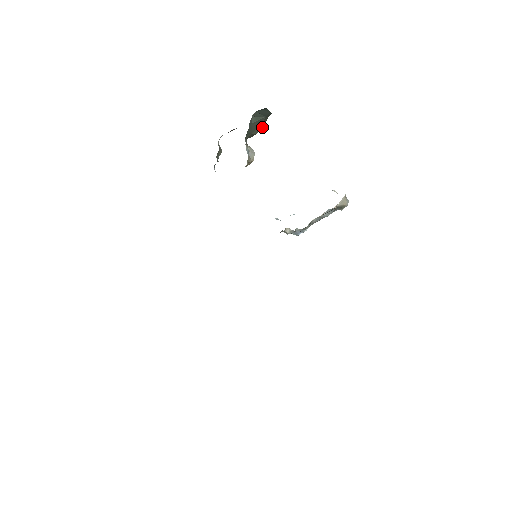
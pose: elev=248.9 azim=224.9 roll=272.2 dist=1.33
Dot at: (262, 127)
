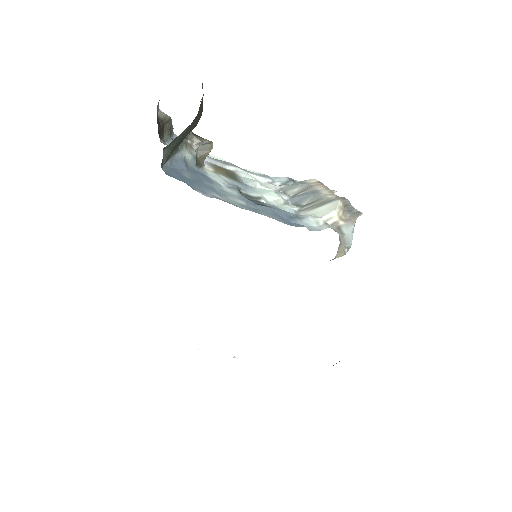
Dot at: (200, 115)
